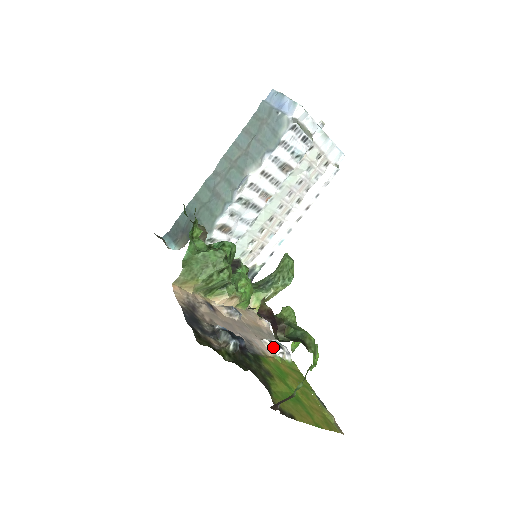
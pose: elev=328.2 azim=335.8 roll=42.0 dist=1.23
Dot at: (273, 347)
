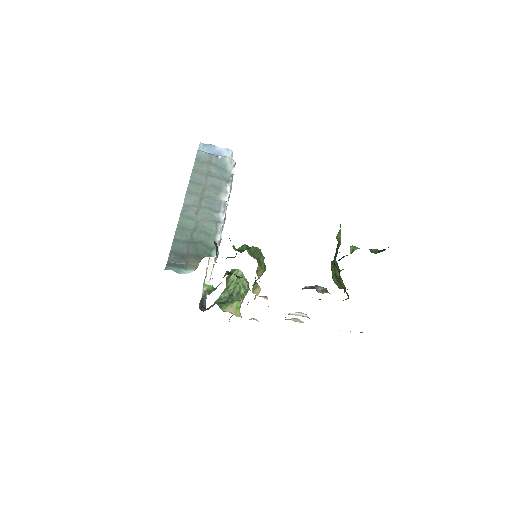
Dot at: (300, 314)
